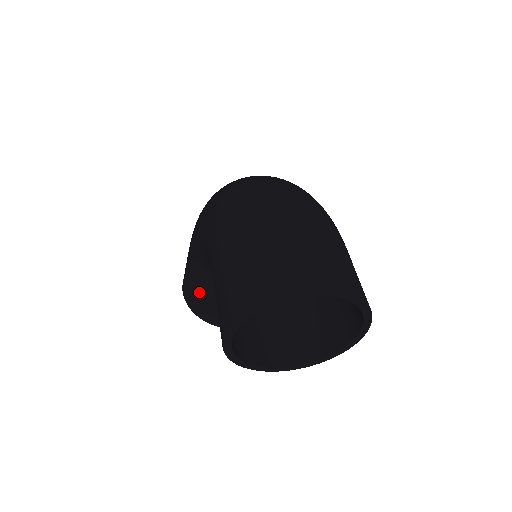
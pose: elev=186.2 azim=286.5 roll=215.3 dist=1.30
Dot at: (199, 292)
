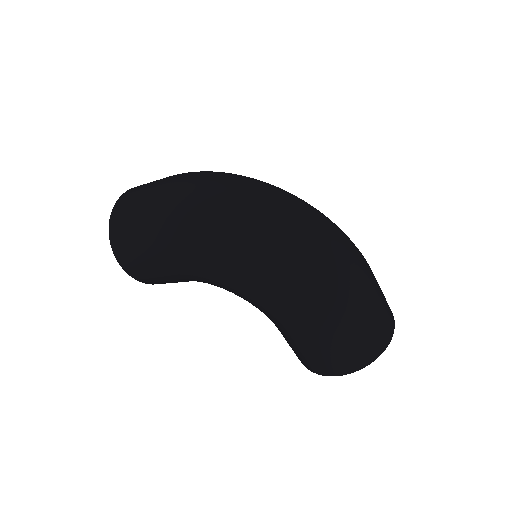
Dot at: (174, 282)
